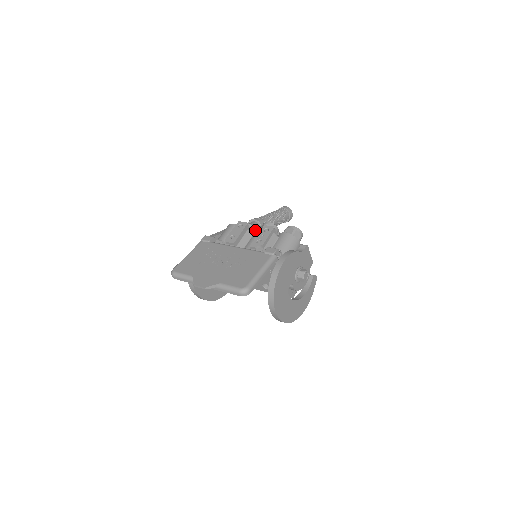
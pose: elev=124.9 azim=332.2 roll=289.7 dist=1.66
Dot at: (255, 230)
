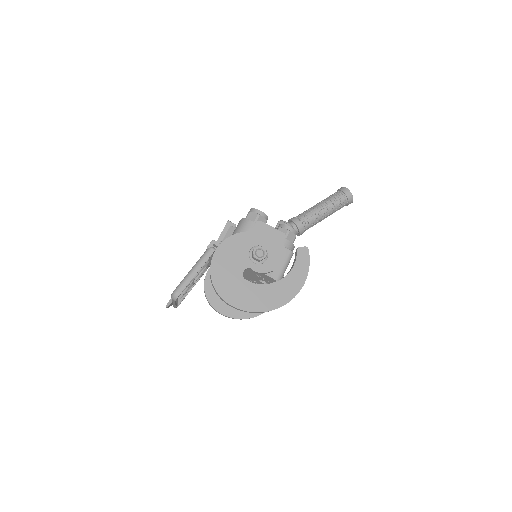
Dot at: occluded
